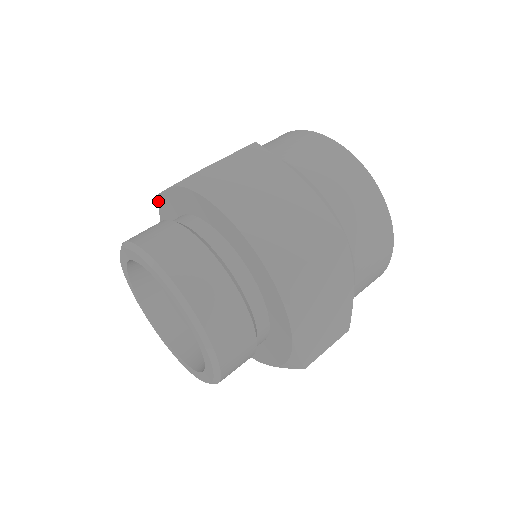
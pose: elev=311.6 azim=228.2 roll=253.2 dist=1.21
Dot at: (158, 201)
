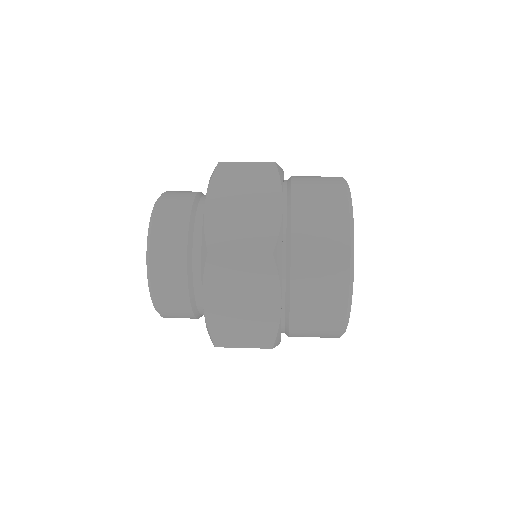
Dot at: occluded
